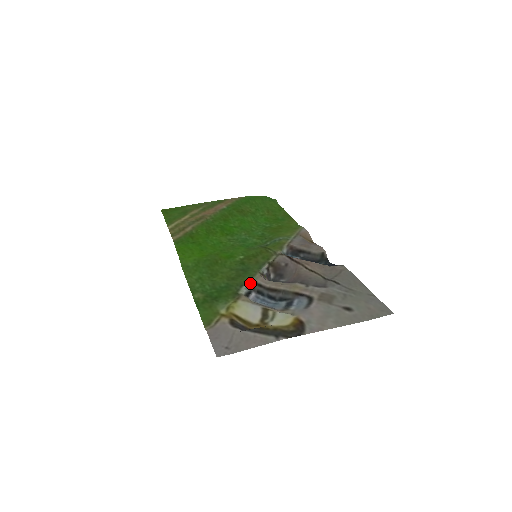
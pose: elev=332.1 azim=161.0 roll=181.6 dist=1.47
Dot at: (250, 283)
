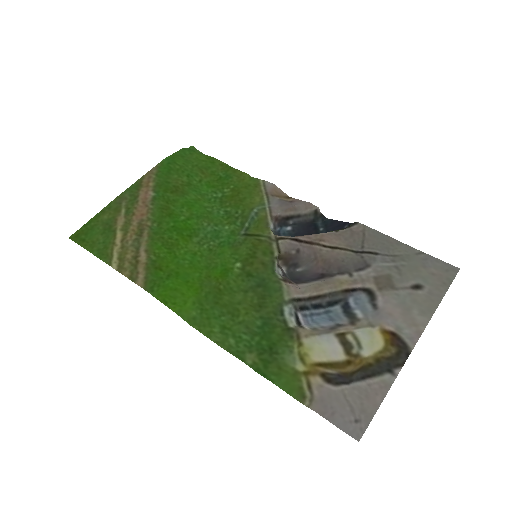
Dot at: (287, 303)
